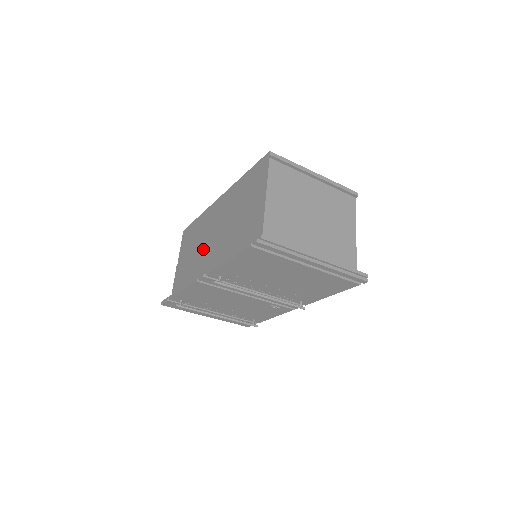
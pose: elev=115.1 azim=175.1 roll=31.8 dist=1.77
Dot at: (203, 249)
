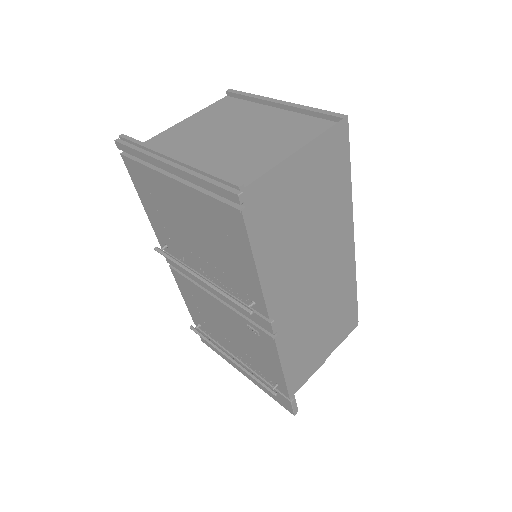
Dot at: occluded
